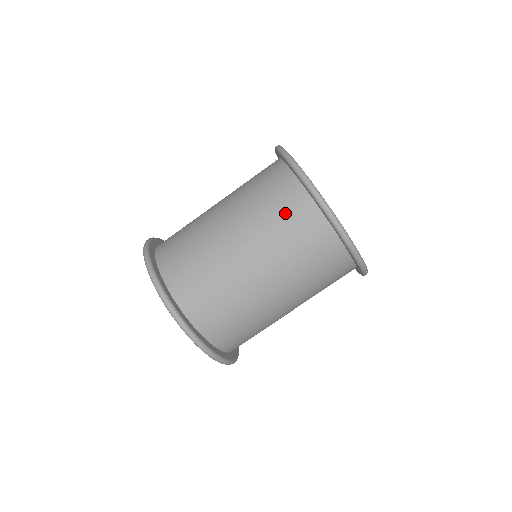
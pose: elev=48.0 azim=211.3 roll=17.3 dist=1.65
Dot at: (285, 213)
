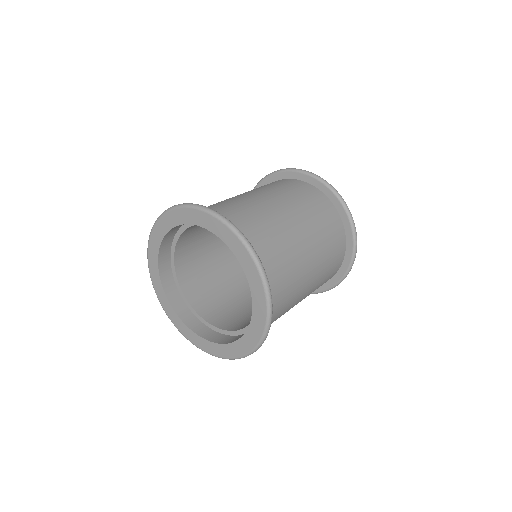
Dot at: (333, 237)
